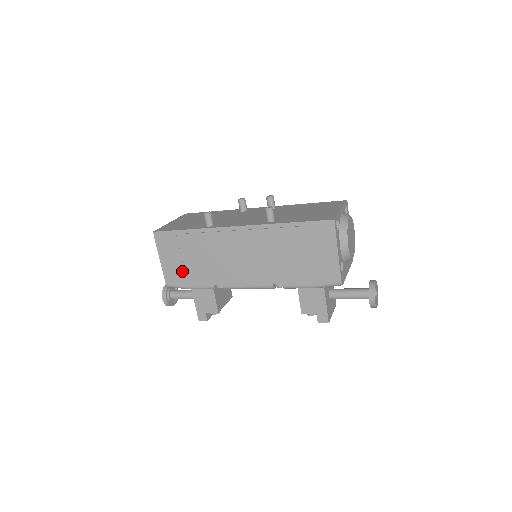
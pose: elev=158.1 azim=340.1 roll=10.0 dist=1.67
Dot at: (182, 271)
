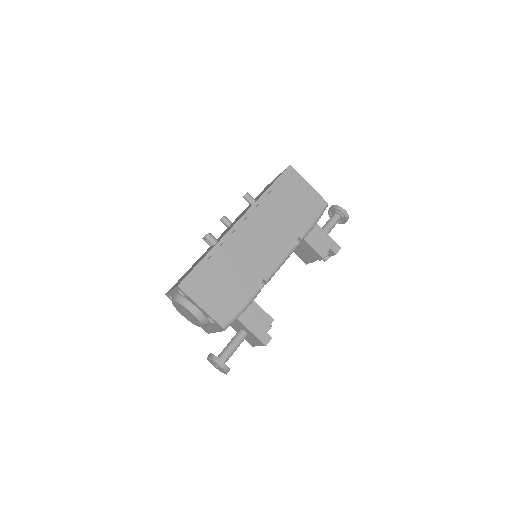
Dot at: (226, 299)
